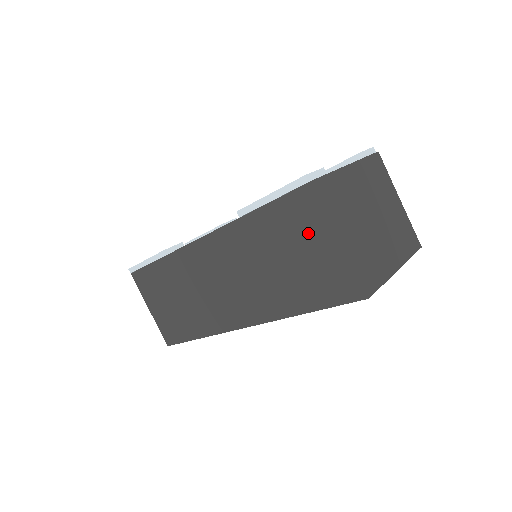
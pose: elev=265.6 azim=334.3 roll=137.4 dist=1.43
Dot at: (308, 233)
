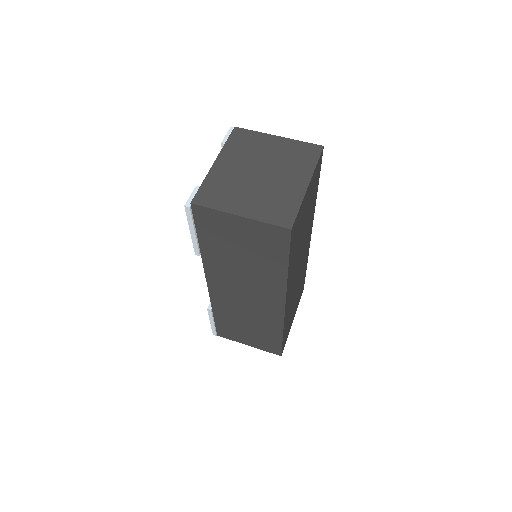
Dot at: (227, 230)
